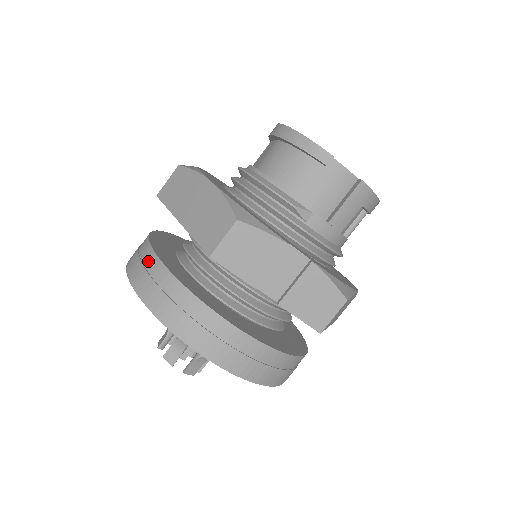
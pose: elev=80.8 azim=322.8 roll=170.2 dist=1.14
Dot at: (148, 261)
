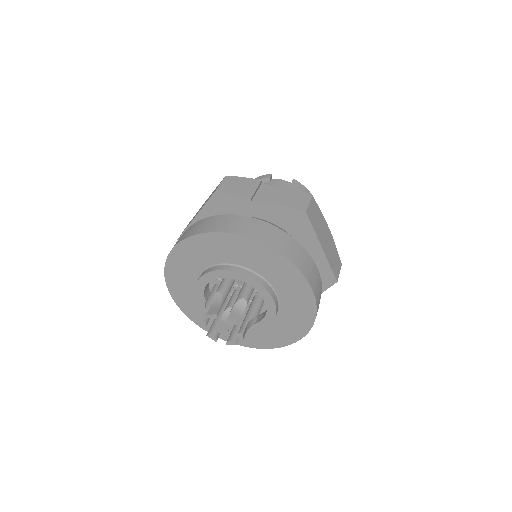
Dot at: occluded
